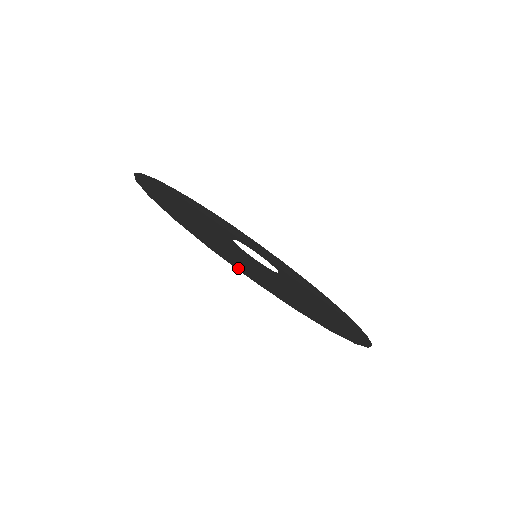
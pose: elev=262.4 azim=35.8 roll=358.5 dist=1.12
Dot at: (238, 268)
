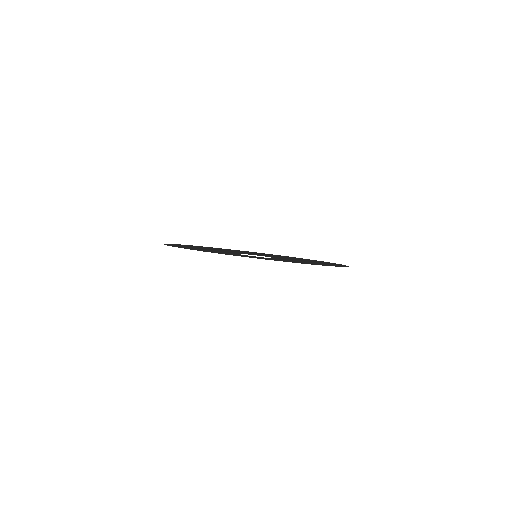
Dot at: occluded
